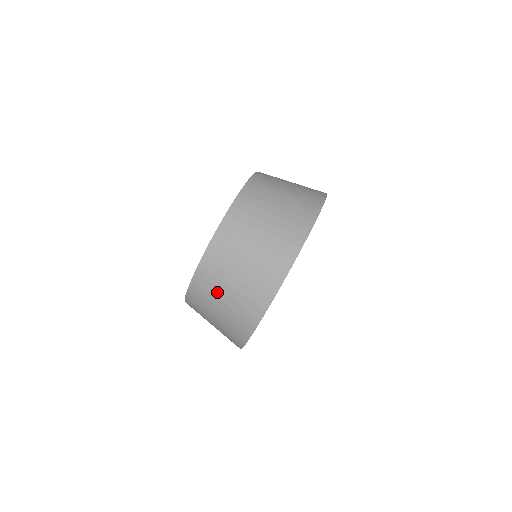
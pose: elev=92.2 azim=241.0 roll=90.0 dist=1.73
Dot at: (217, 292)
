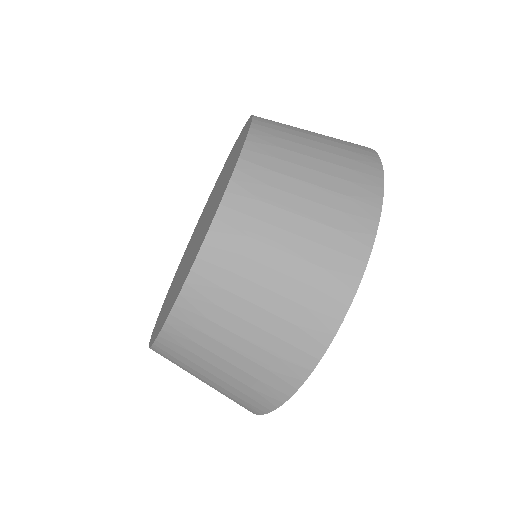
Dot at: (229, 320)
